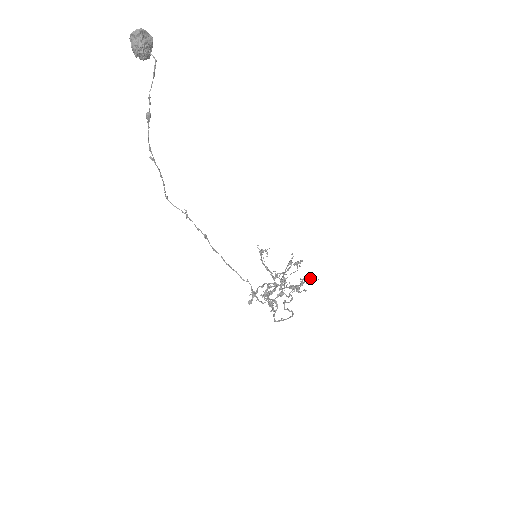
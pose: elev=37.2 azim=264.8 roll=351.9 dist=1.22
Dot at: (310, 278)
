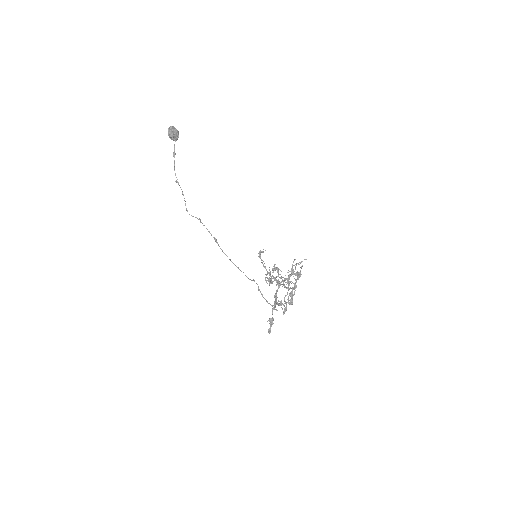
Dot at: (302, 266)
